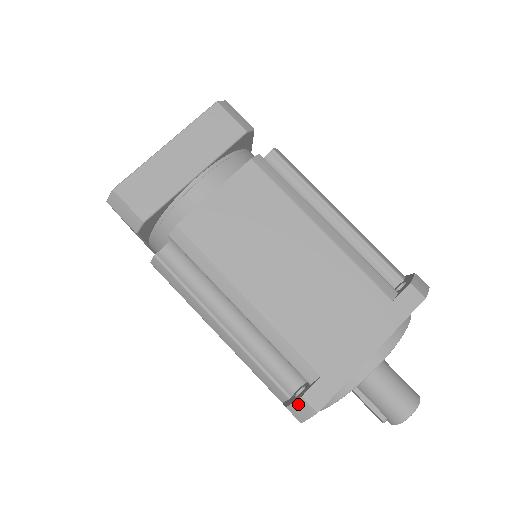
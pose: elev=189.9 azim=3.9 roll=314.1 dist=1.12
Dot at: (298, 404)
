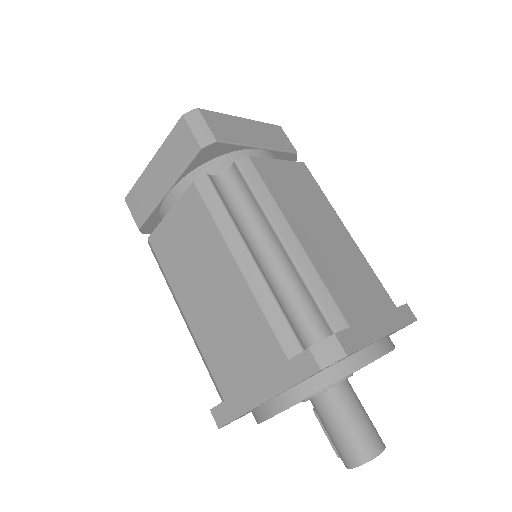
Dot at: occluded
